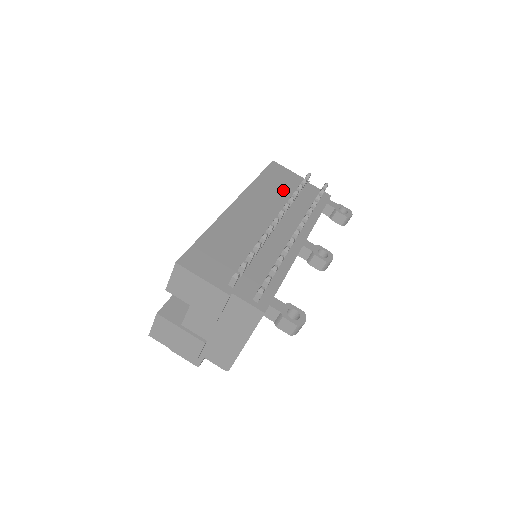
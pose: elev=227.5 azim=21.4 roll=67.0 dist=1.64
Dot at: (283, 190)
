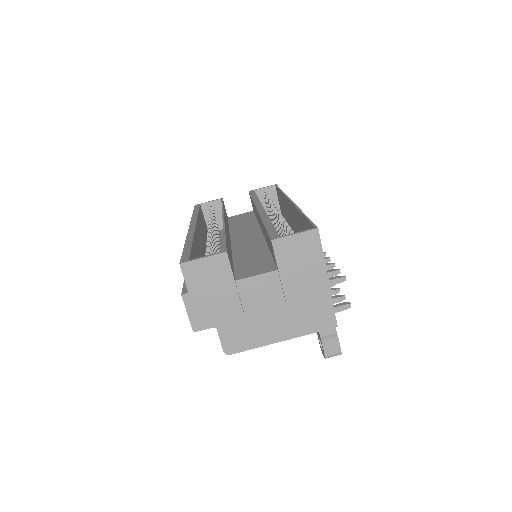
Dot at: occluded
